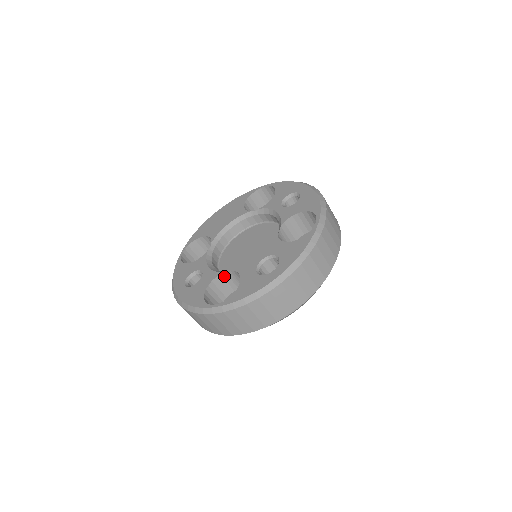
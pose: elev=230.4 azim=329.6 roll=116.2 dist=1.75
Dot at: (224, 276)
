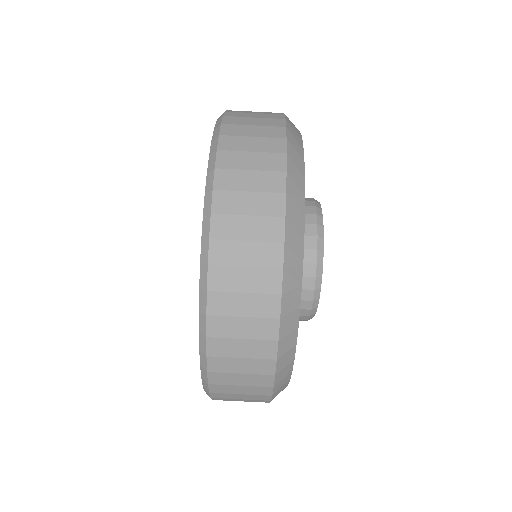
Dot at: occluded
